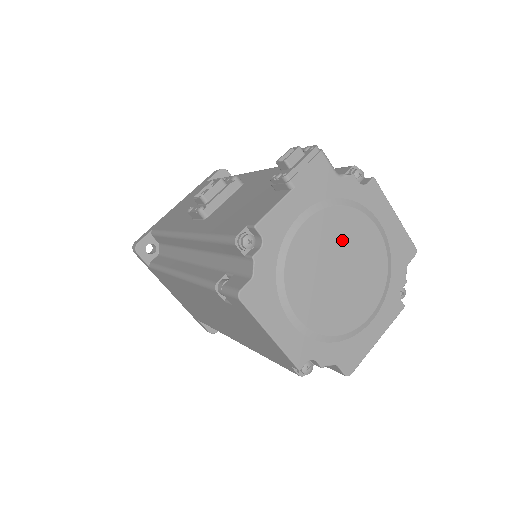
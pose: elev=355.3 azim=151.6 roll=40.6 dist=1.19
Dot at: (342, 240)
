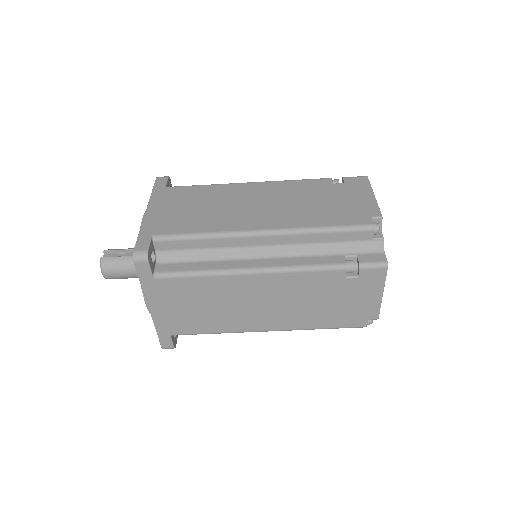
Dot at: occluded
